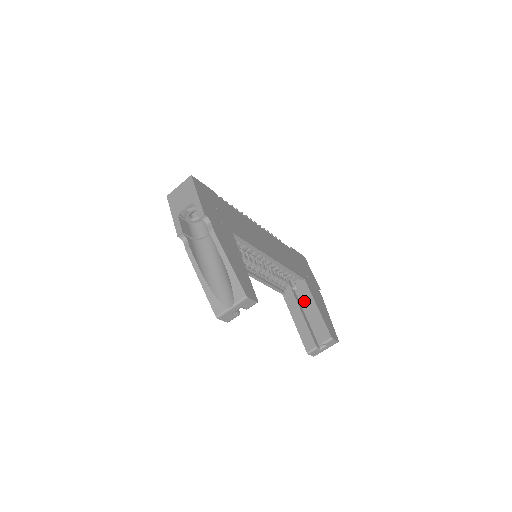
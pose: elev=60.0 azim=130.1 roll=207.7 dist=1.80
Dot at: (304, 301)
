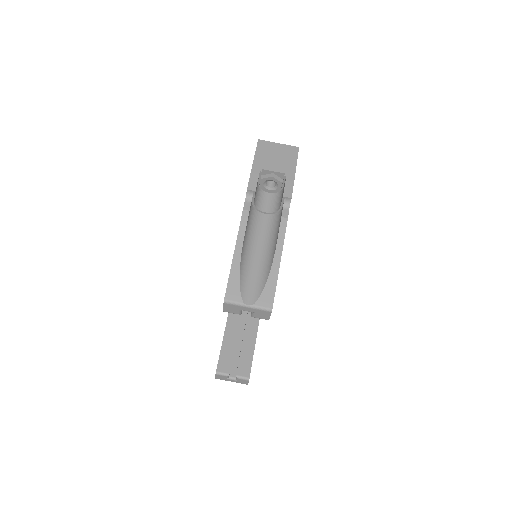
Dot at: (247, 324)
